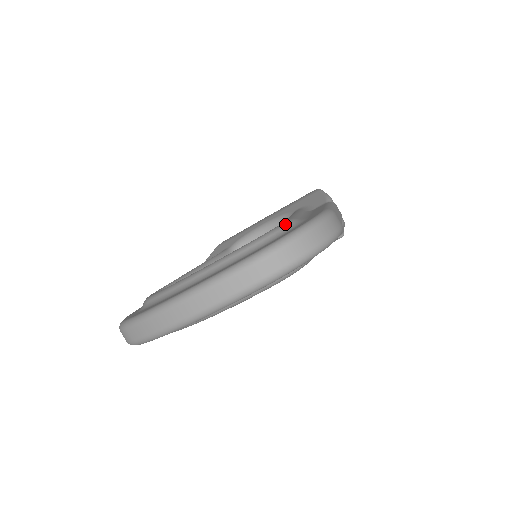
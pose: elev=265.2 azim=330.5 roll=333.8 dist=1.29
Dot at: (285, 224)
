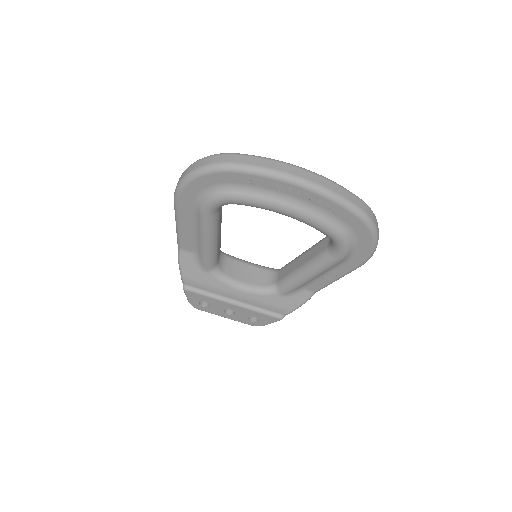
Dot at: occluded
